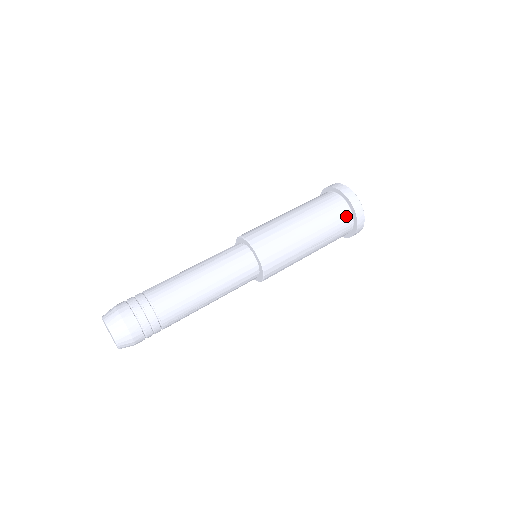
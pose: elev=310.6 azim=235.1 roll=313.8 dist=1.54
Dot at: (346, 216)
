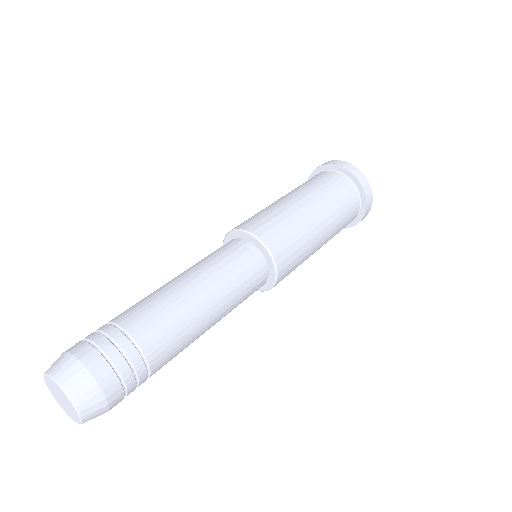
Dot at: (354, 216)
